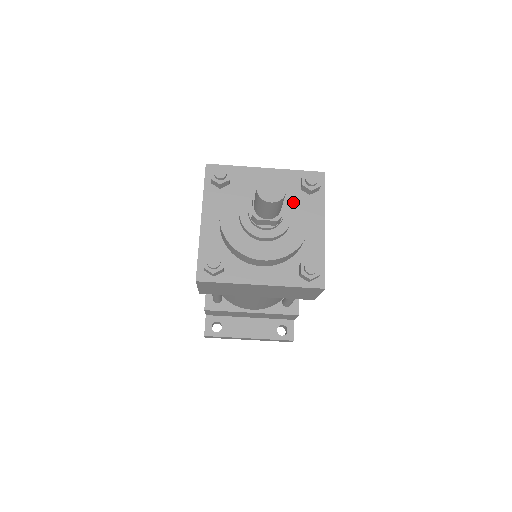
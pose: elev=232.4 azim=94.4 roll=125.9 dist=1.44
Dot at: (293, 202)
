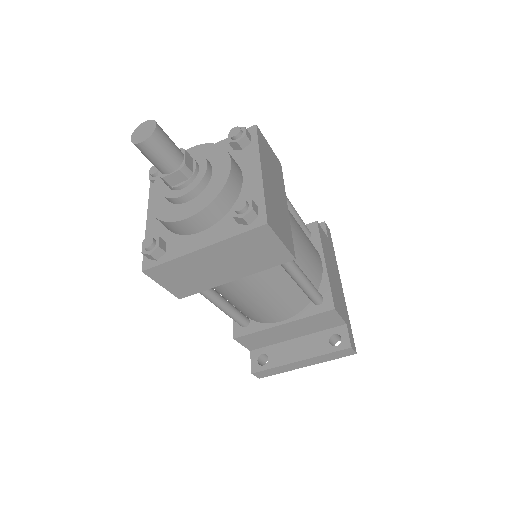
Dot at: (213, 157)
